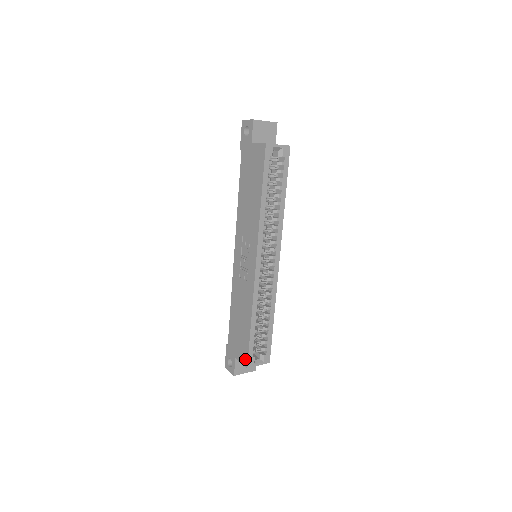
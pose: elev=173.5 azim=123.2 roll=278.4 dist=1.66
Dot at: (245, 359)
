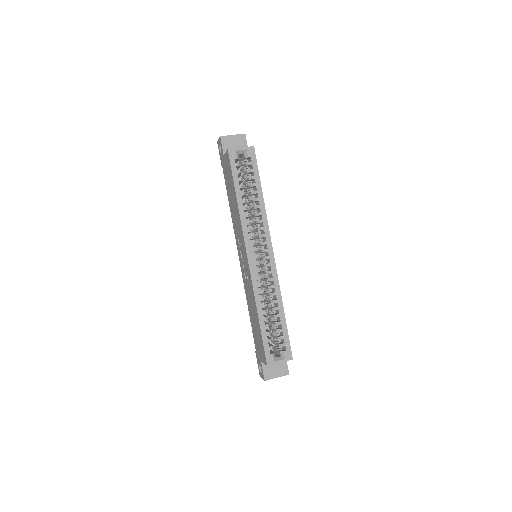
Dot at: (264, 357)
